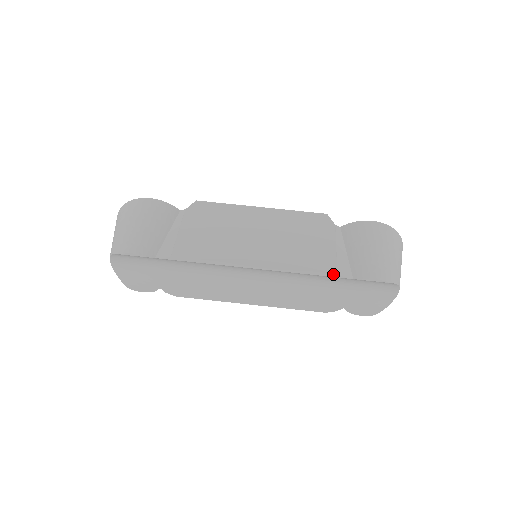
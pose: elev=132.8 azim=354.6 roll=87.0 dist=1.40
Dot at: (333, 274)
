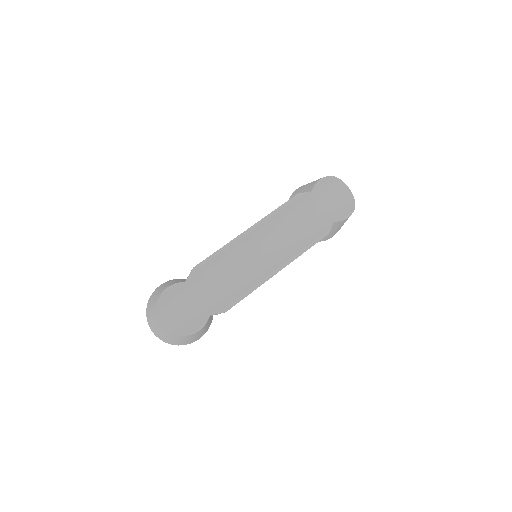
Dot at: (296, 196)
